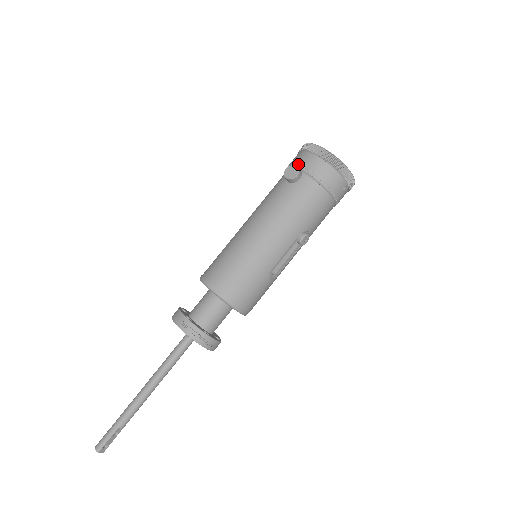
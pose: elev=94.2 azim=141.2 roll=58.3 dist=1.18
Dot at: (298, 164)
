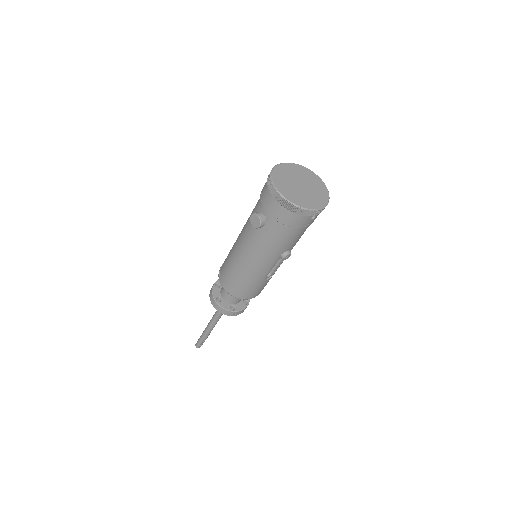
Dot at: (264, 204)
